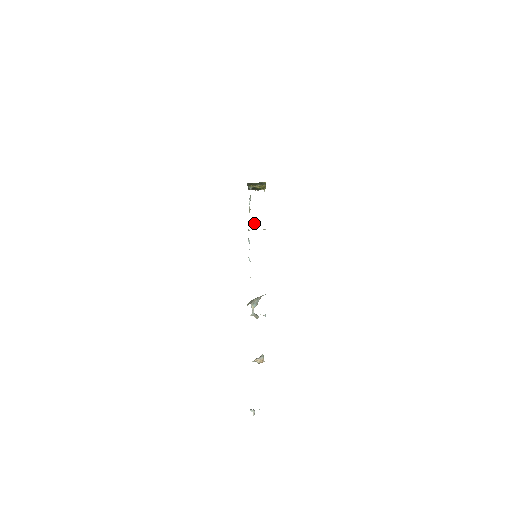
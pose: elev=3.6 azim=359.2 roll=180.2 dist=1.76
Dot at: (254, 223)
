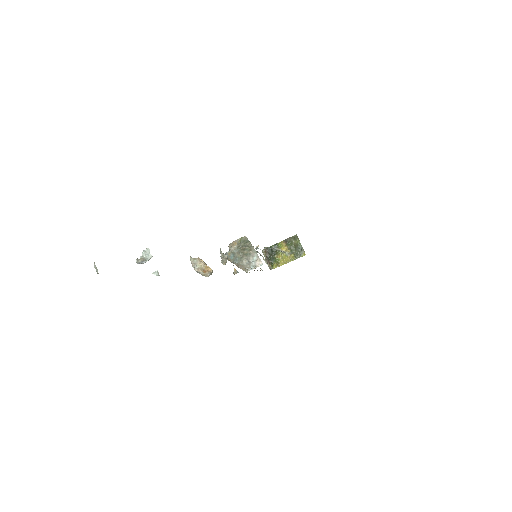
Dot at: occluded
